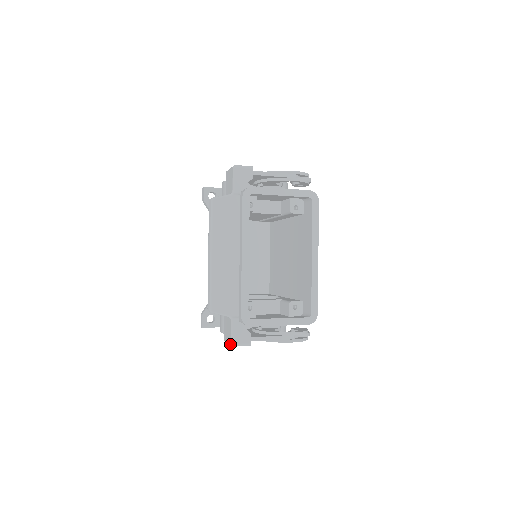
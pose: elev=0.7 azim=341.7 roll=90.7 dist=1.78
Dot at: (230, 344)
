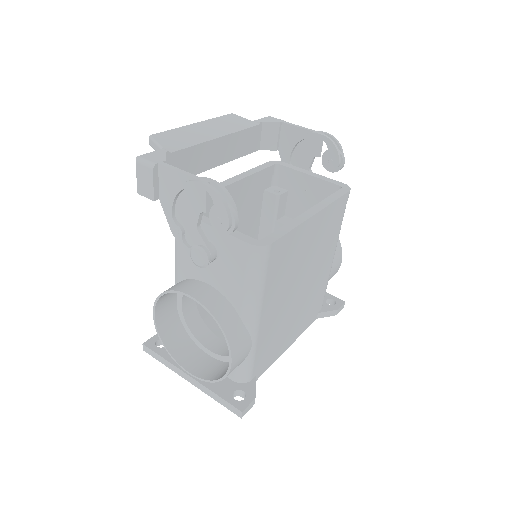
Dot at: (136, 160)
